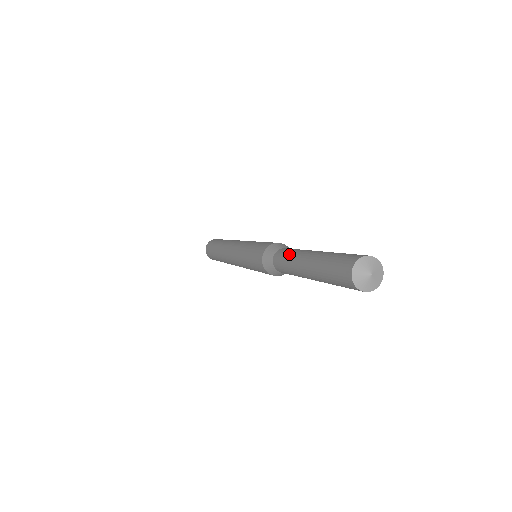
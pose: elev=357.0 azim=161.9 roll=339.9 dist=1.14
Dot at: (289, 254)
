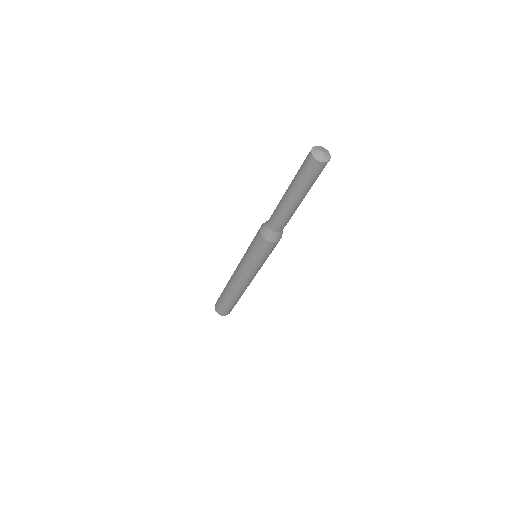
Dot at: (276, 210)
